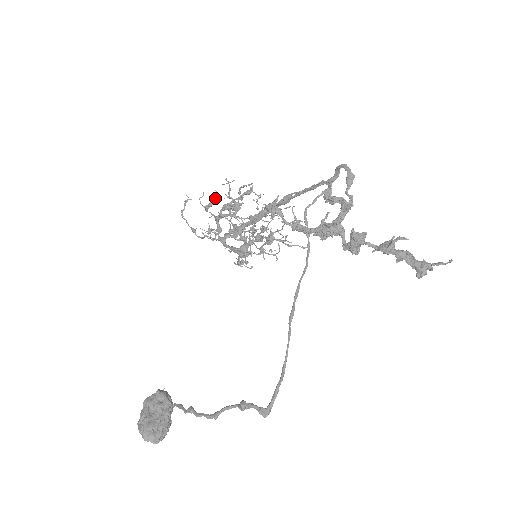
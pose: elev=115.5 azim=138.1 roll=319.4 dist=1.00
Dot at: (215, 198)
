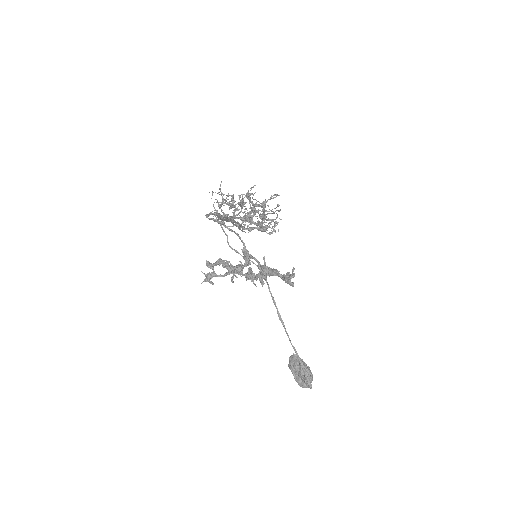
Dot at: occluded
